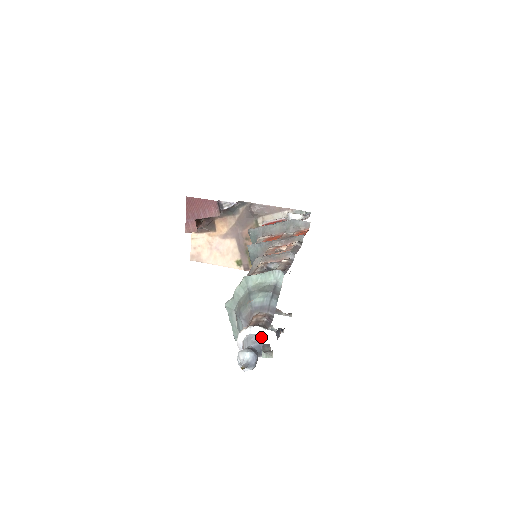
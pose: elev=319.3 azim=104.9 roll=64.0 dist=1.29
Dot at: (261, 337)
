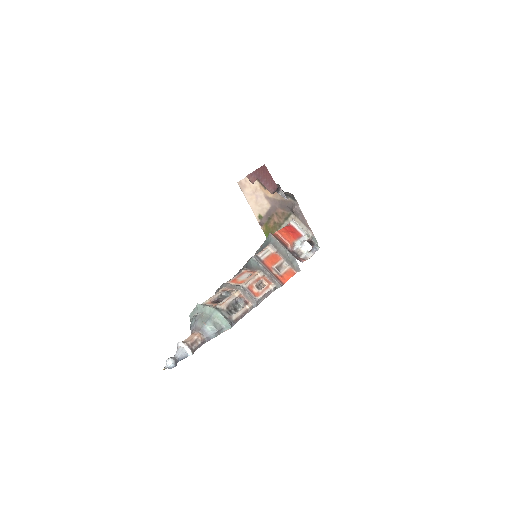
Dot at: (187, 355)
